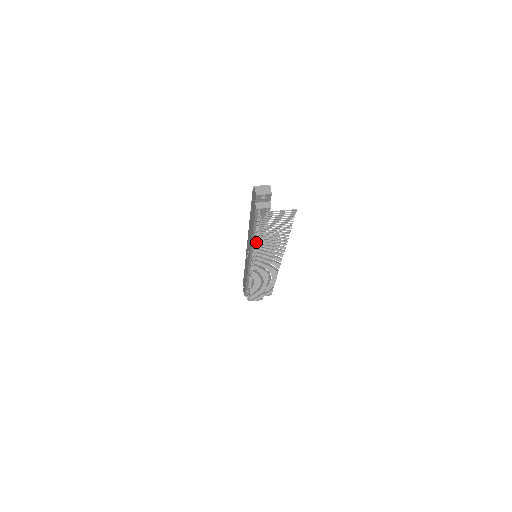
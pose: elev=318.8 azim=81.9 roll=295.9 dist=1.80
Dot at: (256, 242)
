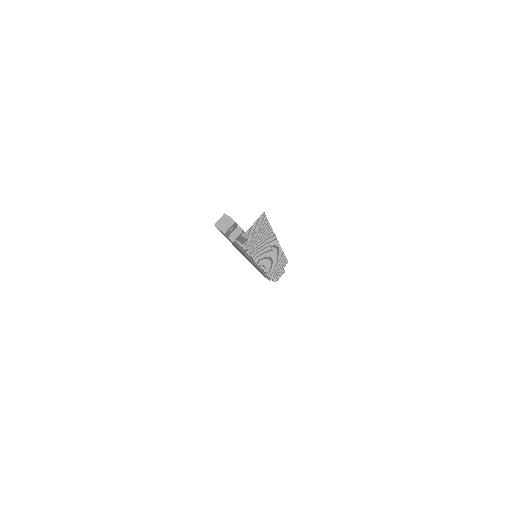
Dot at: occluded
